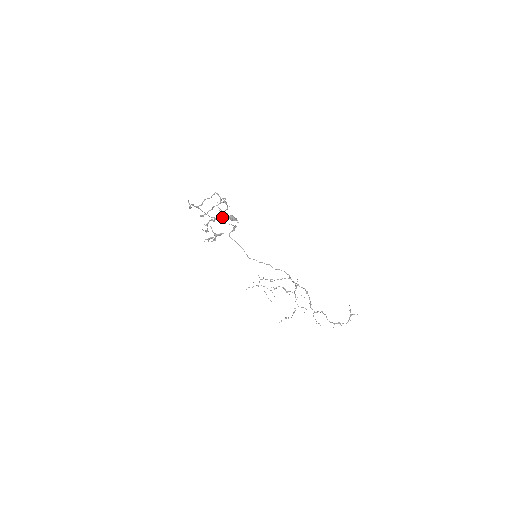
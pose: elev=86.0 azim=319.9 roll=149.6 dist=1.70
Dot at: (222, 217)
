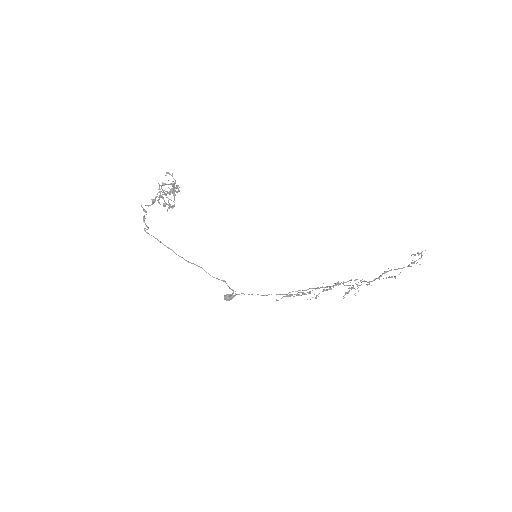
Dot at: (172, 184)
